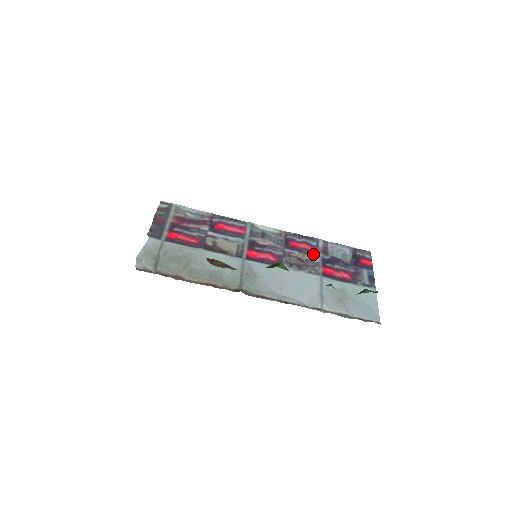
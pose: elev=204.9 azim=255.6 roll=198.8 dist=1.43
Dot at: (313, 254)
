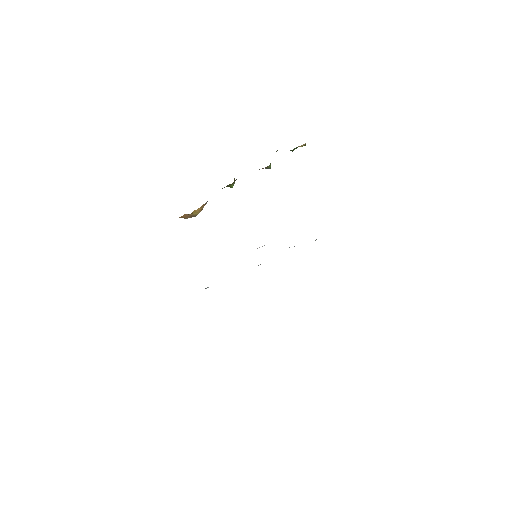
Dot at: occluded
